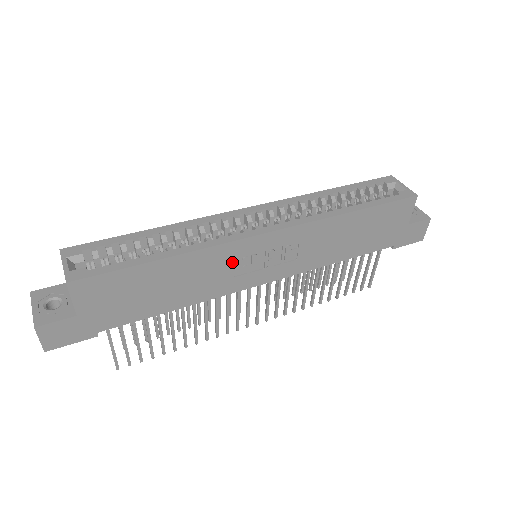
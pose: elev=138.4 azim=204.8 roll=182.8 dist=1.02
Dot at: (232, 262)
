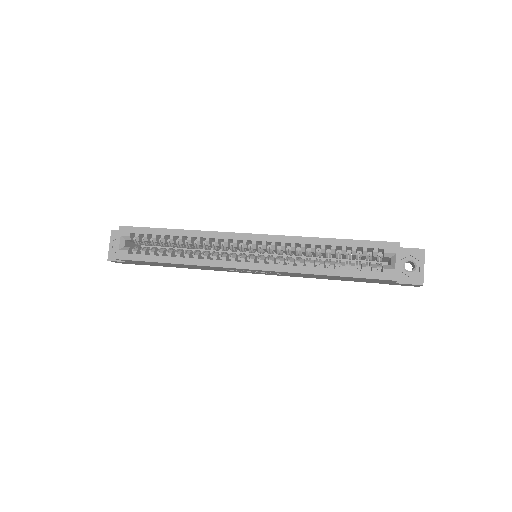
Dot at: (224, 269)
